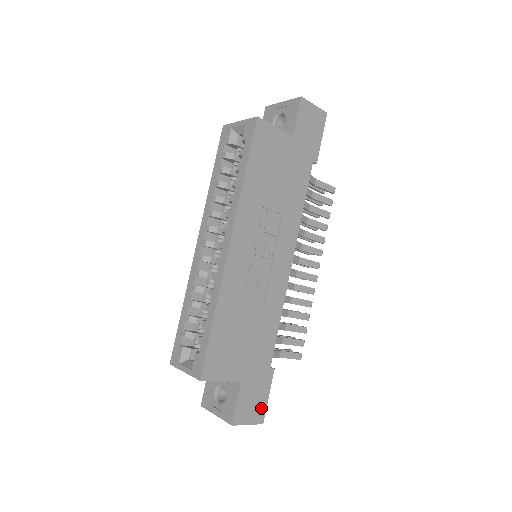
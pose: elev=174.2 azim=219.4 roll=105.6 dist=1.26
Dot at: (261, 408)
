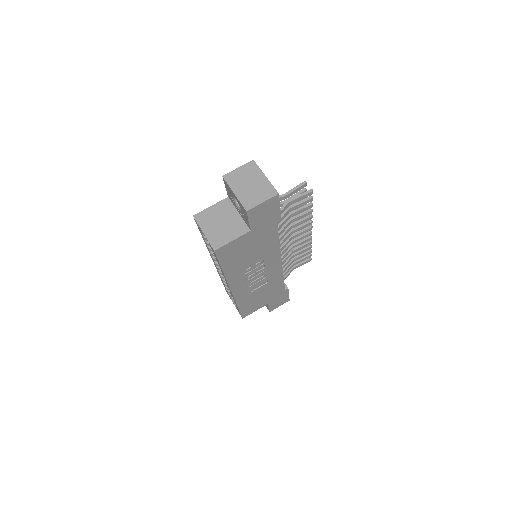
Dot at: (286, 299)
